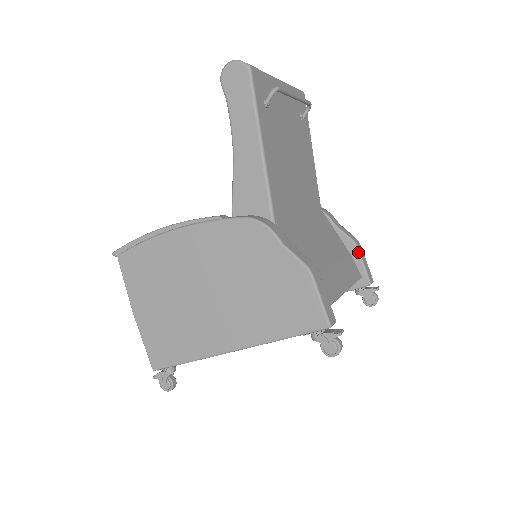
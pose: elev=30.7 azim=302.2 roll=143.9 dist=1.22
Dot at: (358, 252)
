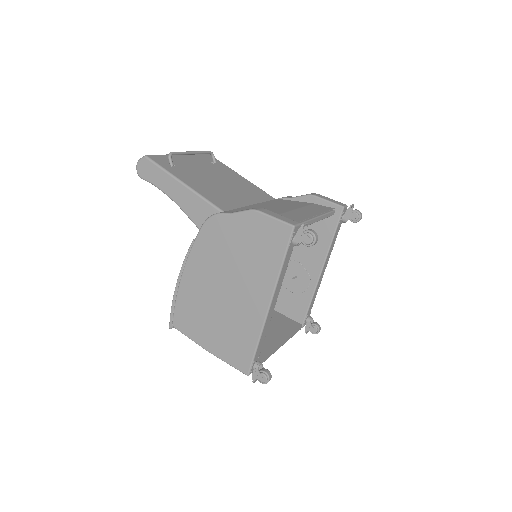
Dot at: (317, 198)
